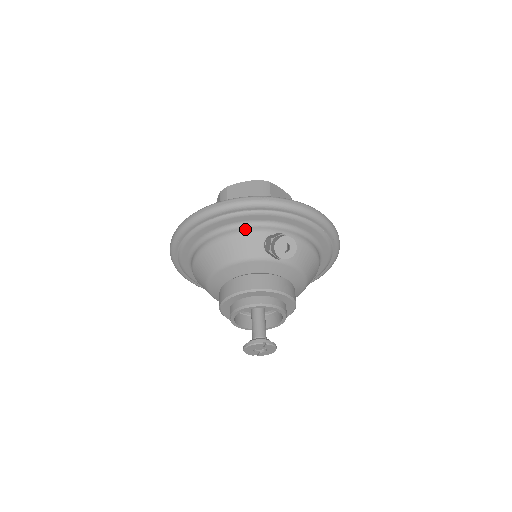
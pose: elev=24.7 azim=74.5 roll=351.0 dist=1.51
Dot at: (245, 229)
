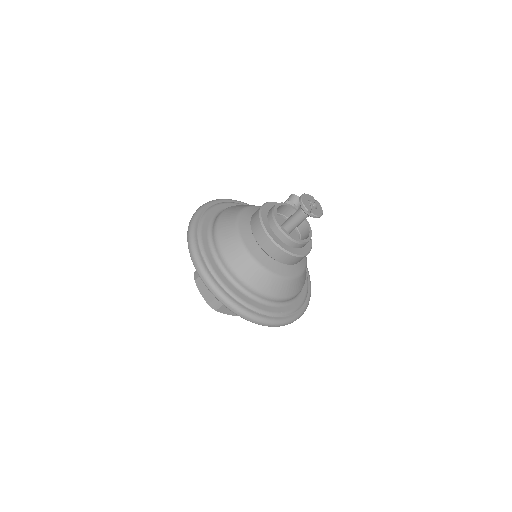
Dot at: occluded
